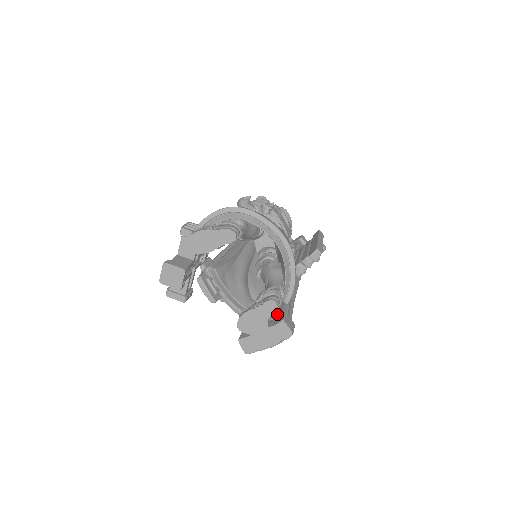
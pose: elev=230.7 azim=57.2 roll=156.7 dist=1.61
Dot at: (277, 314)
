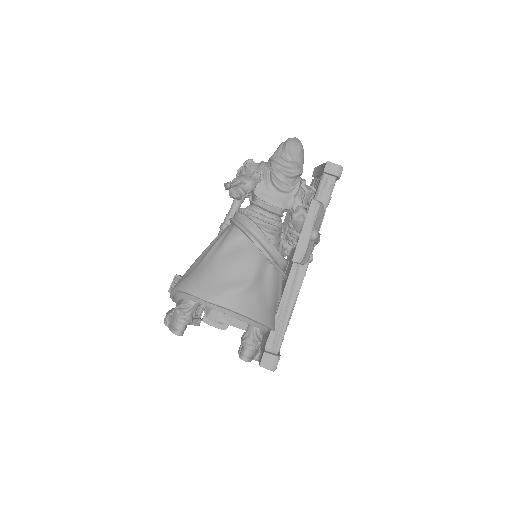
Dot at: (264, 346)
